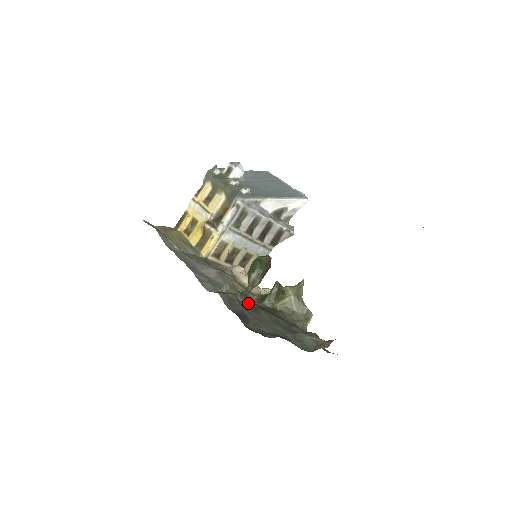
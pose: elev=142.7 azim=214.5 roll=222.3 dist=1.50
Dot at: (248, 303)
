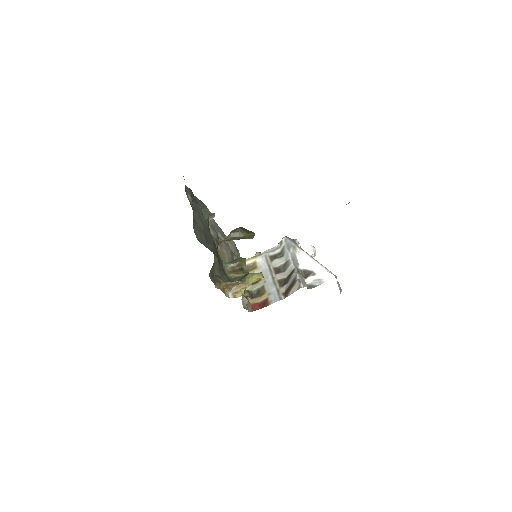
Dot at: (213, 239)
